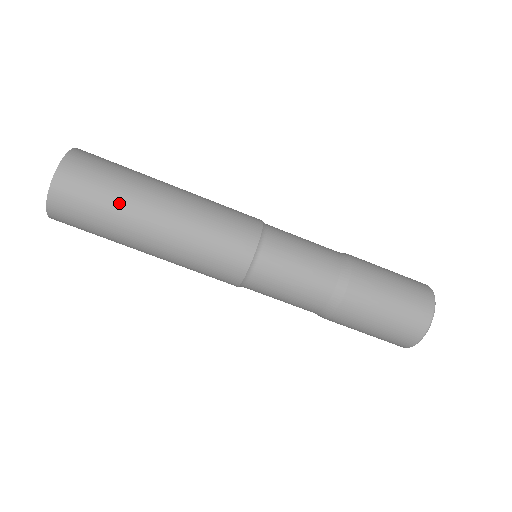
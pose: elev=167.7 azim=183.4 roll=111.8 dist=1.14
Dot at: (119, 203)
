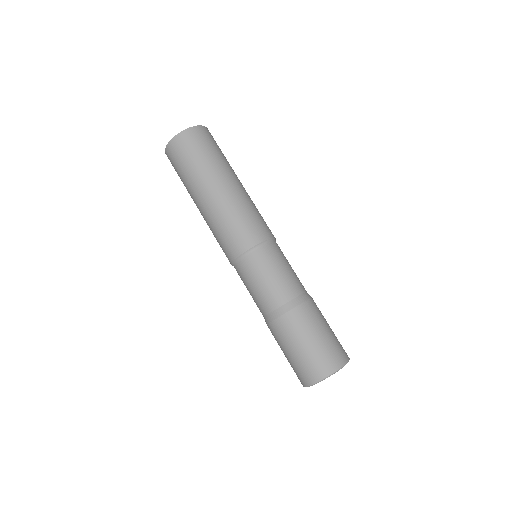
Dot at: (189, 178)
